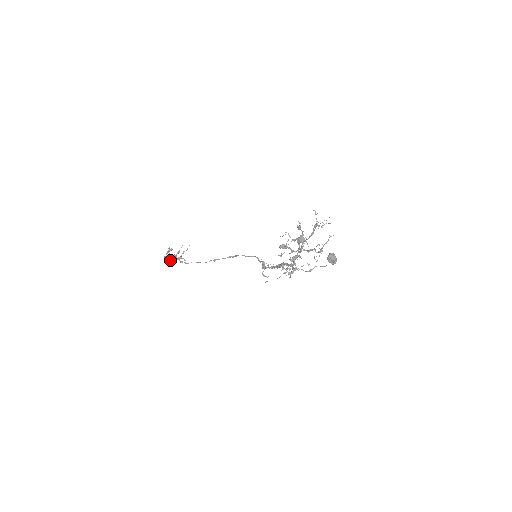
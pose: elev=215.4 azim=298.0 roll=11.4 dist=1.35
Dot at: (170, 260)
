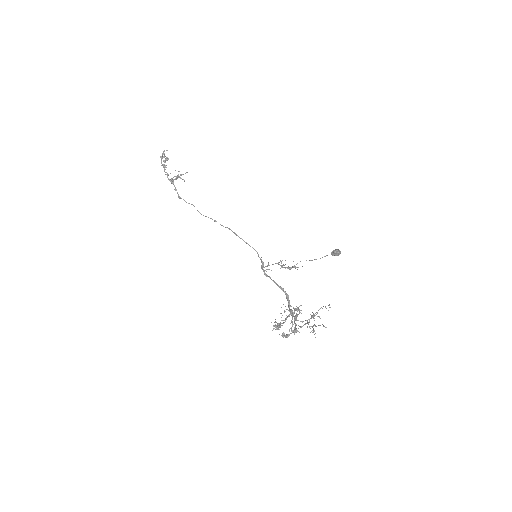
Dot at: (167, 175)
